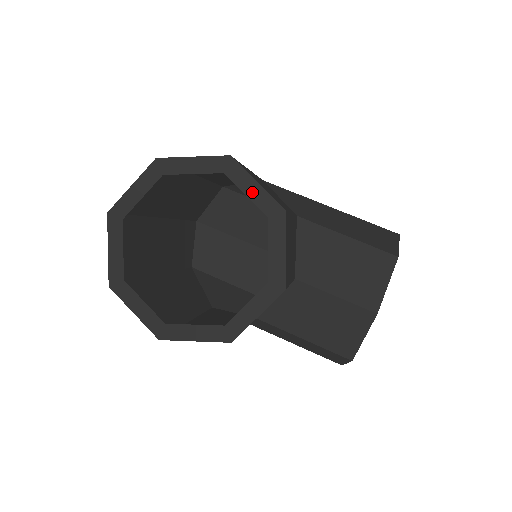
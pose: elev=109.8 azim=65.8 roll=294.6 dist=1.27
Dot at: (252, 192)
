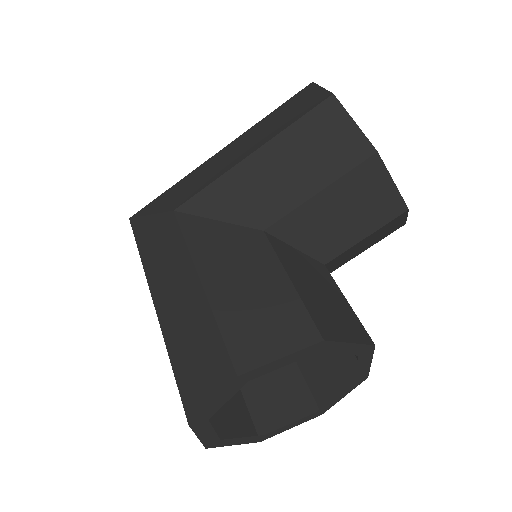
Dot at: (285, 363)
